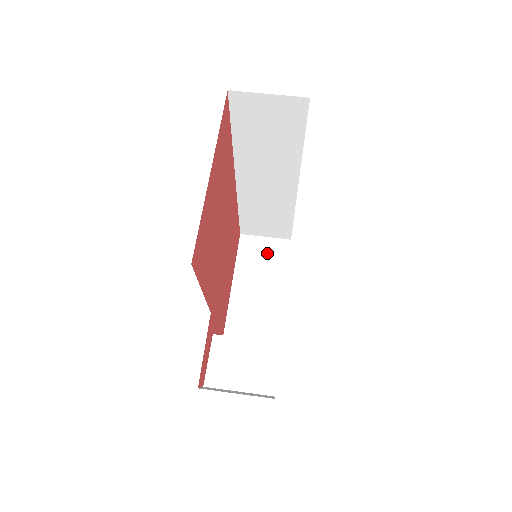
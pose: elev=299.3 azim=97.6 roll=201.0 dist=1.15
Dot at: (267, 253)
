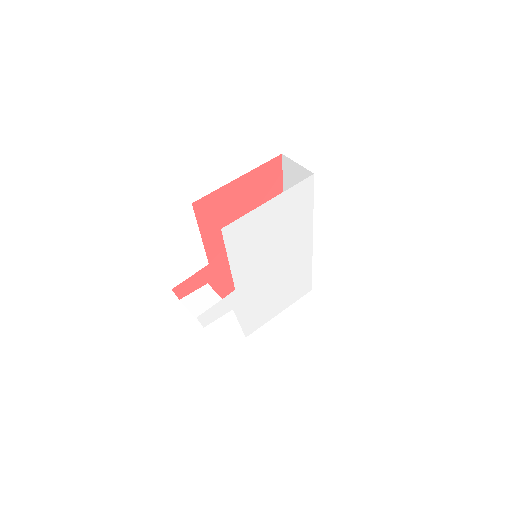
Dot at: occluded
